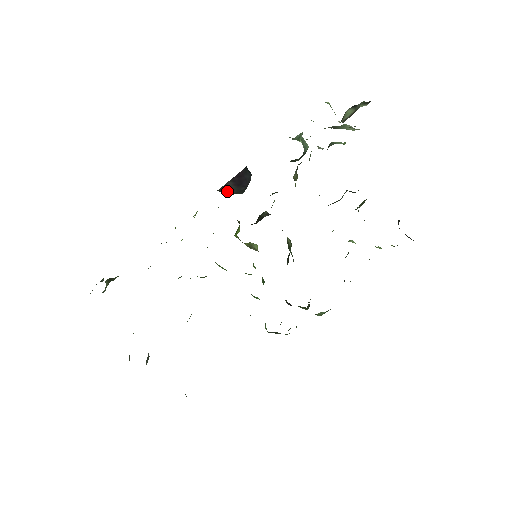
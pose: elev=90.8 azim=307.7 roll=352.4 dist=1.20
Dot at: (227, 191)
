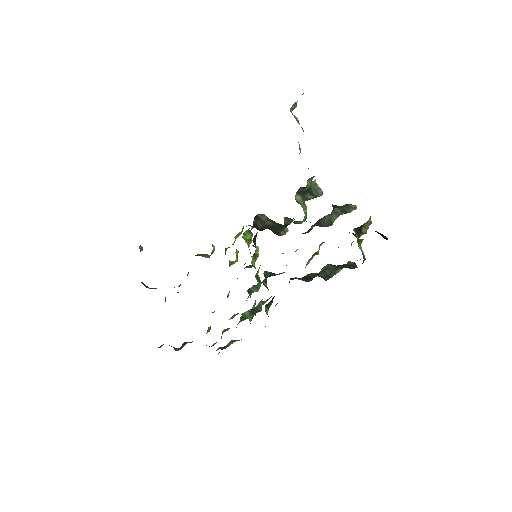
Dot at: occluded
